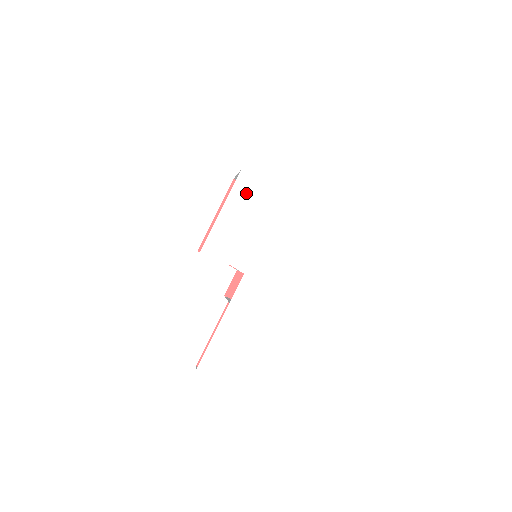
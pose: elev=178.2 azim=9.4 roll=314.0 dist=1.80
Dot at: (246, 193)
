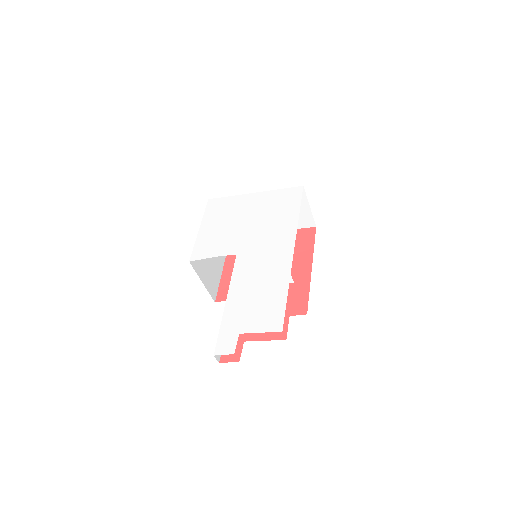
Dot at: (217, 209)
